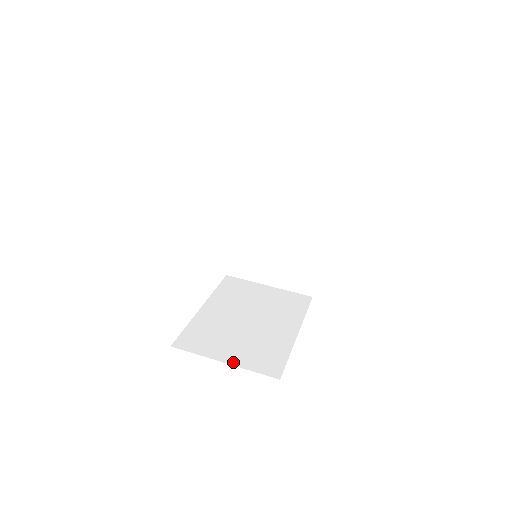
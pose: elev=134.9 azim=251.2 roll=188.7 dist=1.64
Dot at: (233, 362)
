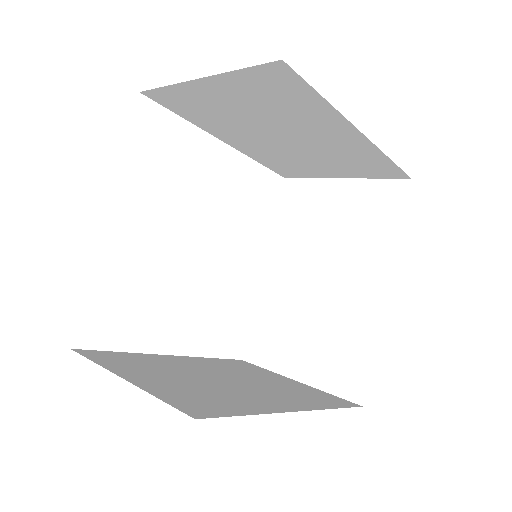
Dot at: (138, 382)
